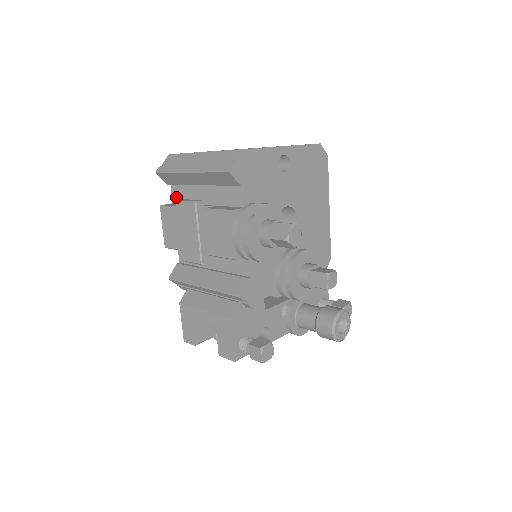
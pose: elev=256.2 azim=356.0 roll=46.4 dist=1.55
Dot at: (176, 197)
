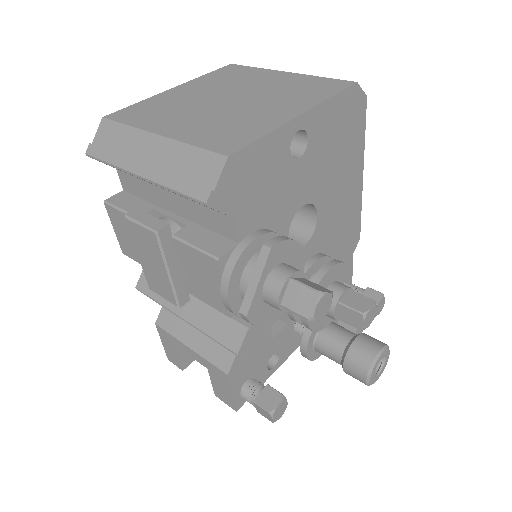
Dot at: (127, 184)
